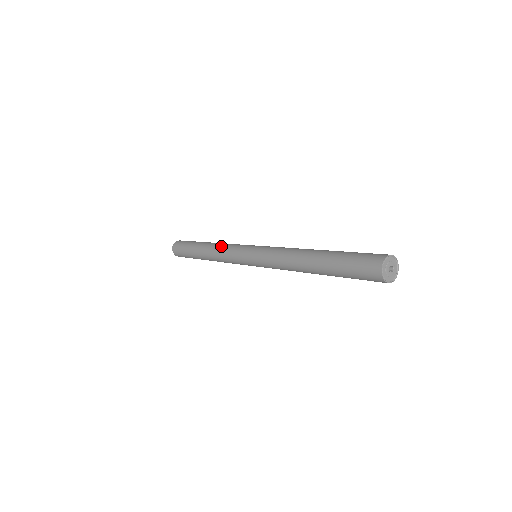
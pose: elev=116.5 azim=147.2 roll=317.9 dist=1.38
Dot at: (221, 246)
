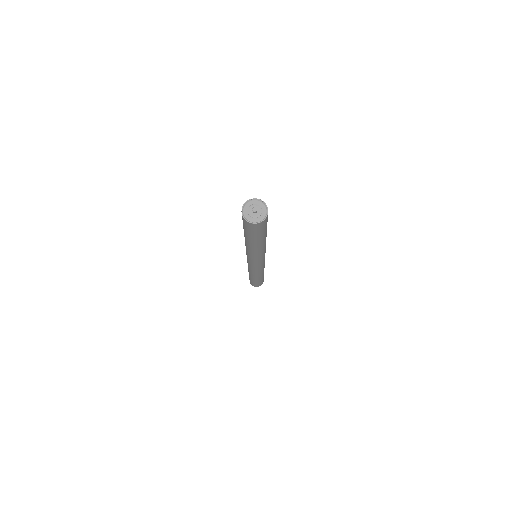
Dot at: occluded
